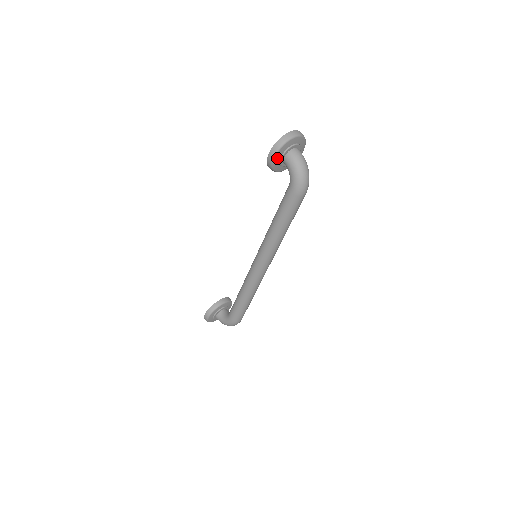
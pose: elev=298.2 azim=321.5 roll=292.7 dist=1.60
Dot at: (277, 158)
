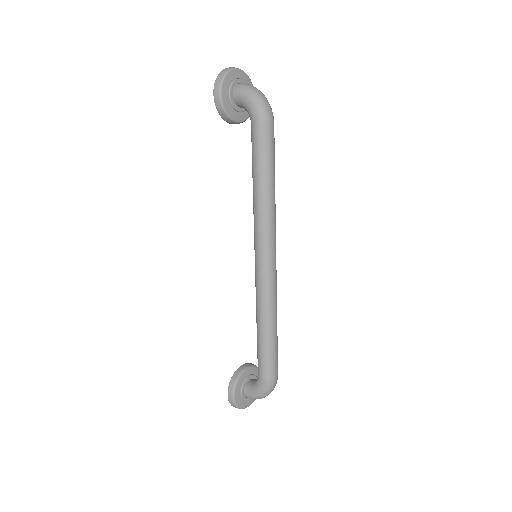
Dot at: (224, 95)
